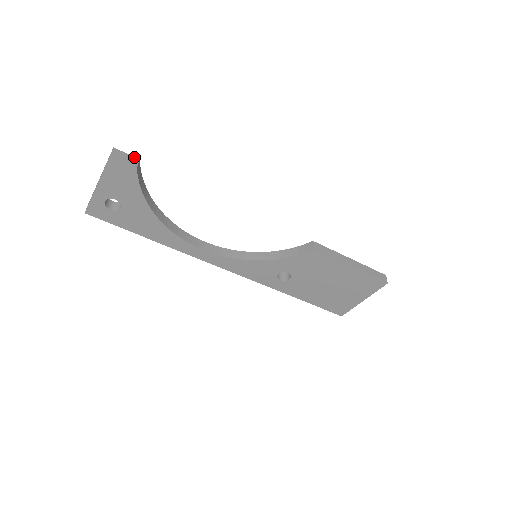
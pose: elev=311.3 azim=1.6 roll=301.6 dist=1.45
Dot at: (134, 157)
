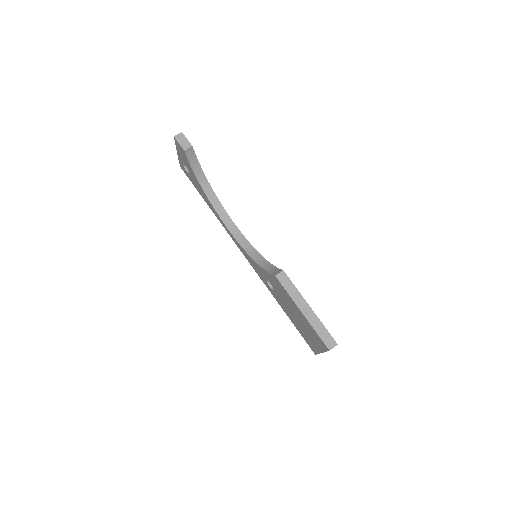
Dot at: (190, 143)
